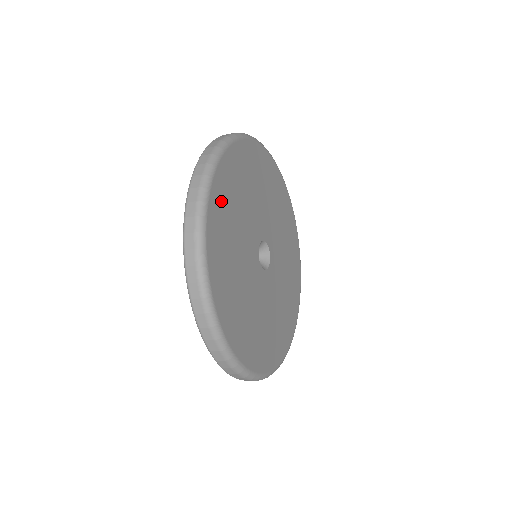
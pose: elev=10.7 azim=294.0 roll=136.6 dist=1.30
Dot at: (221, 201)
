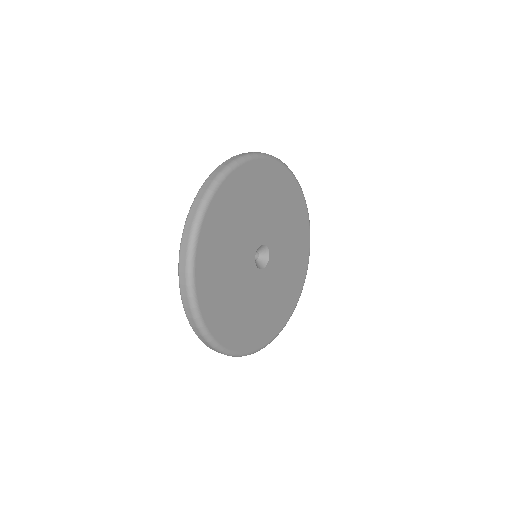
Dot at: (225, 203)
